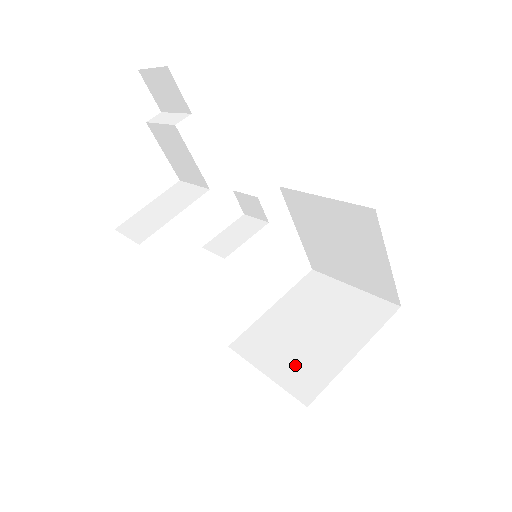
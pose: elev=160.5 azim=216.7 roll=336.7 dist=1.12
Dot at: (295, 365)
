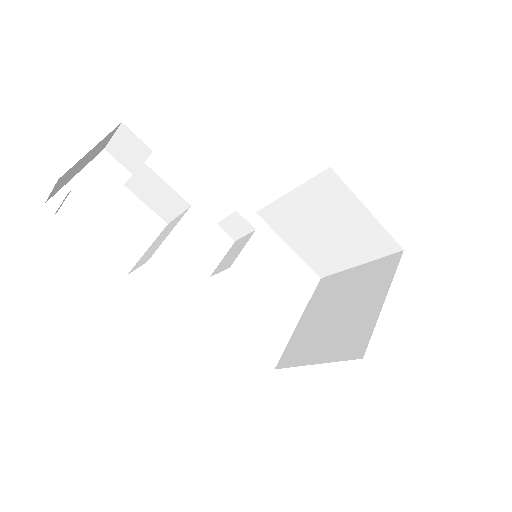
Dot at: (338, 341)
